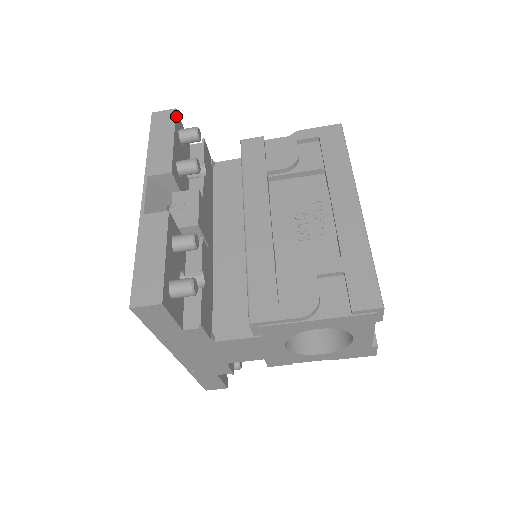
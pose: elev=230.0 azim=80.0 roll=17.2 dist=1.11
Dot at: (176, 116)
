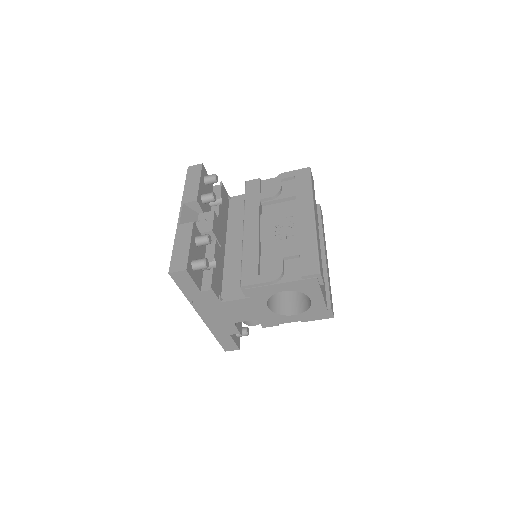
Dot at: (202, 168)
